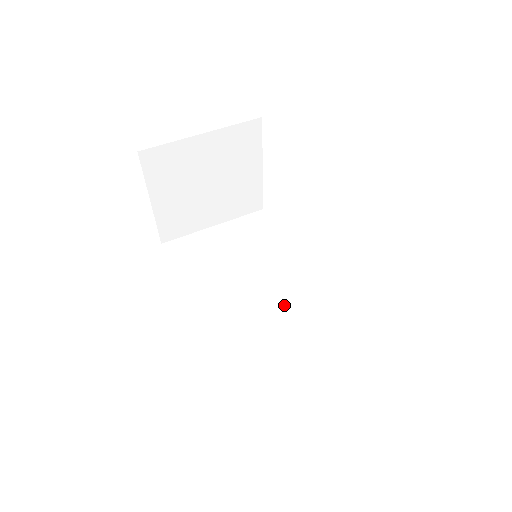
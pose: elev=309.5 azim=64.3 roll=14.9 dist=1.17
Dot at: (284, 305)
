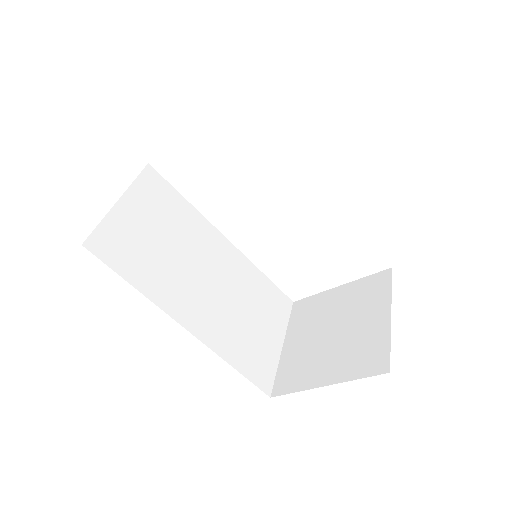
Dot at: (231, 280)
